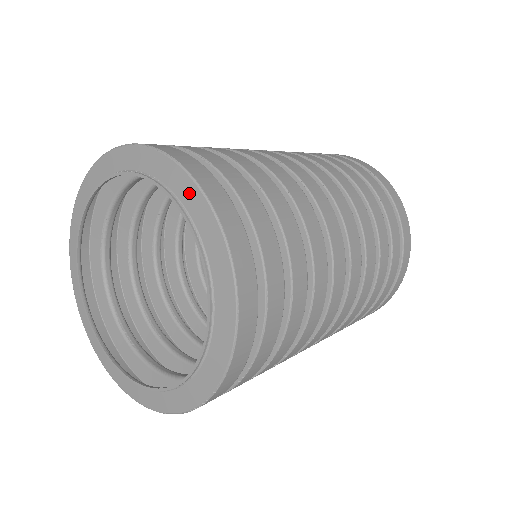
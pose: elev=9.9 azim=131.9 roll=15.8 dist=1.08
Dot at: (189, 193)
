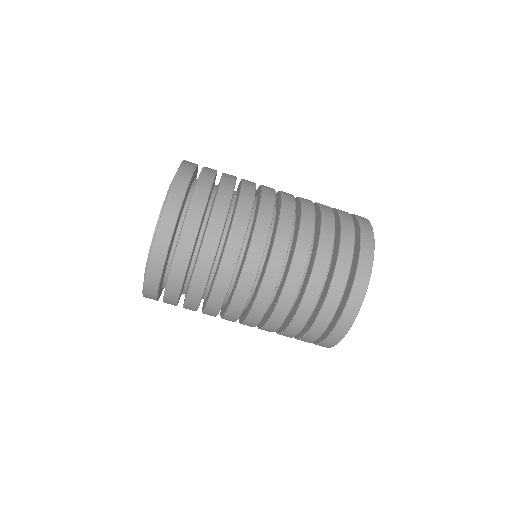
Dot at: occluded
